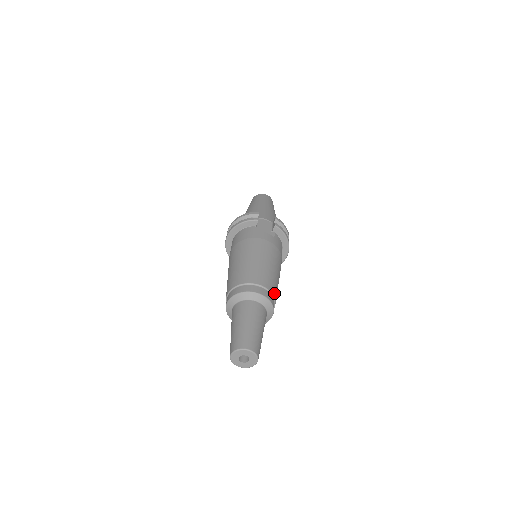
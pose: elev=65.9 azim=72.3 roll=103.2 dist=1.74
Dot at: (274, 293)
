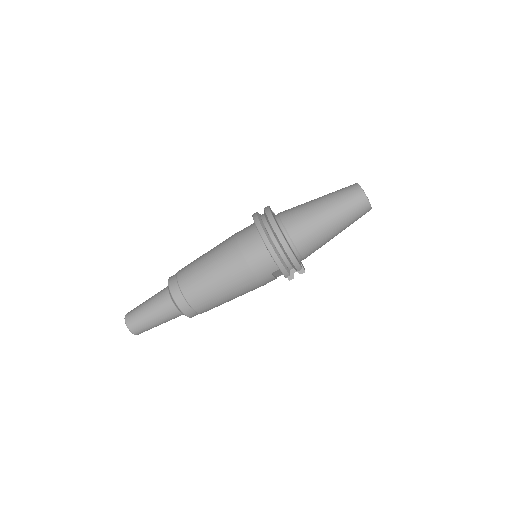
Dot at: occluded
